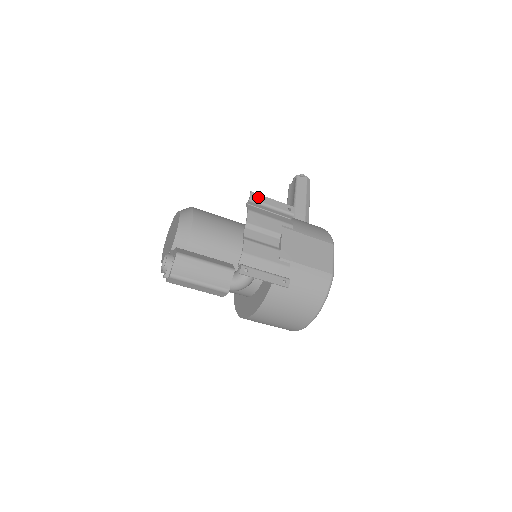
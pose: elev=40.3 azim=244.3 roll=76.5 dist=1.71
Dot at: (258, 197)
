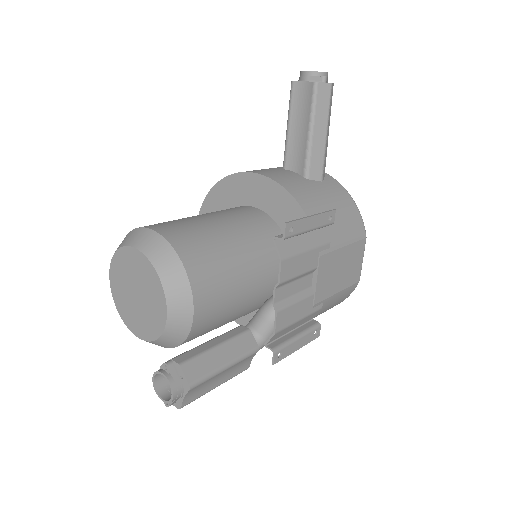
Dot at: (295, 227)
